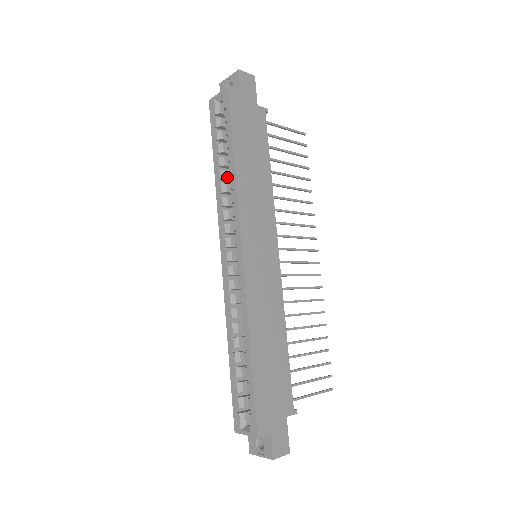
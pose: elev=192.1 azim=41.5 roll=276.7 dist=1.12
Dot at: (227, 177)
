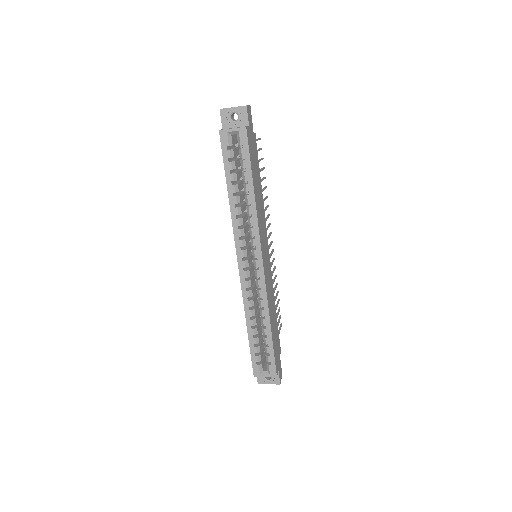
Dot at: (240, 201)
